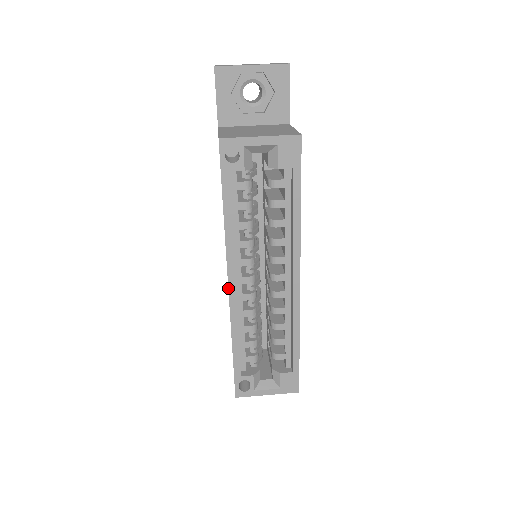
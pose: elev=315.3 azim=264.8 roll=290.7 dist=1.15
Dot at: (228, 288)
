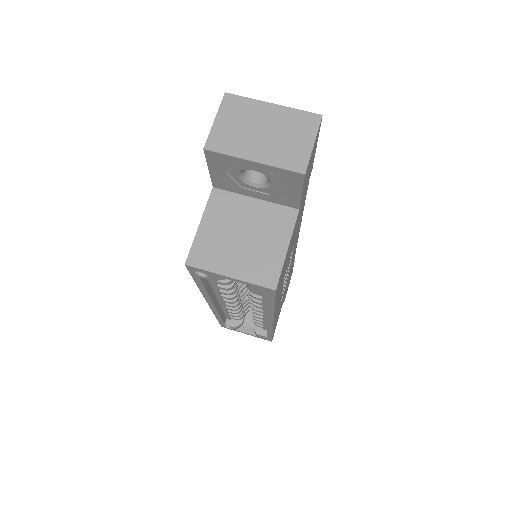
Dot at: occluded
